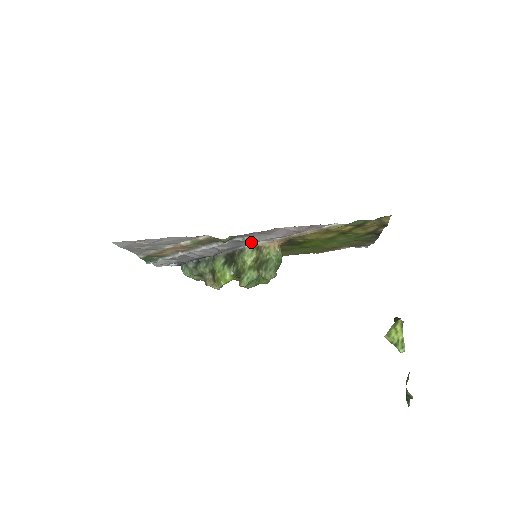
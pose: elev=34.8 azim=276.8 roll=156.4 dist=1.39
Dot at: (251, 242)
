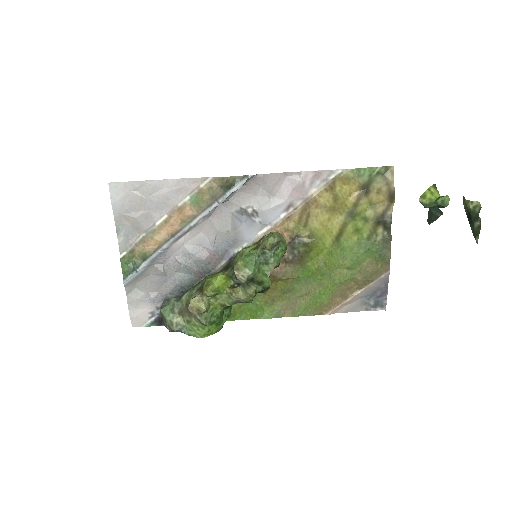
Dot at: (252, 227)
